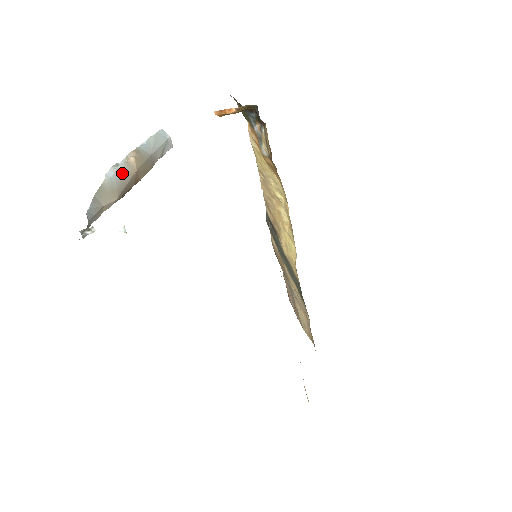
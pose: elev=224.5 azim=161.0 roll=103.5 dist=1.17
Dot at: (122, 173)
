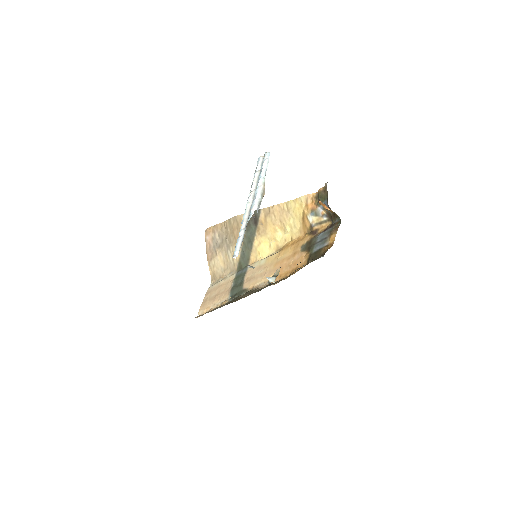
Dot at: (259, 207)
